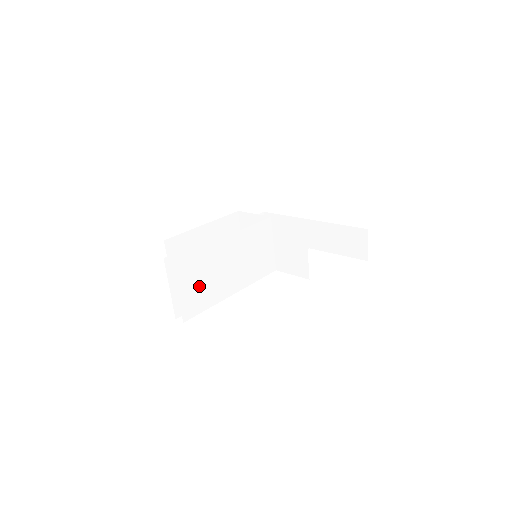
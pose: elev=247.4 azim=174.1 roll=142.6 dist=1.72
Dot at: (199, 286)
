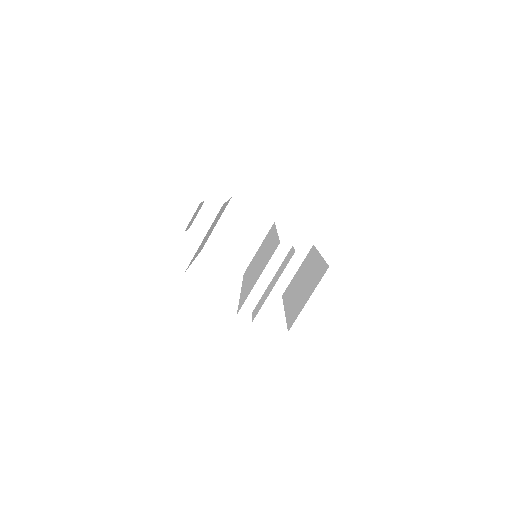
Dot at: (255, 276)
